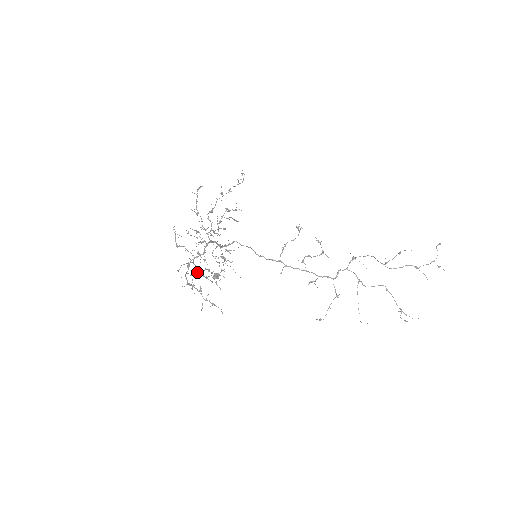
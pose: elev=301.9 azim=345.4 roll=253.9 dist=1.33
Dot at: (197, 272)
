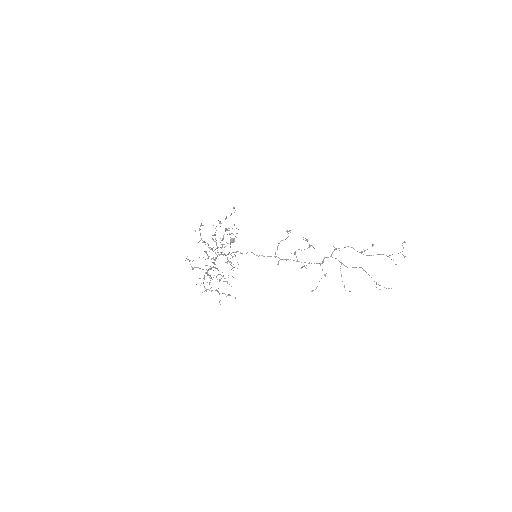
Dot at: occluded
